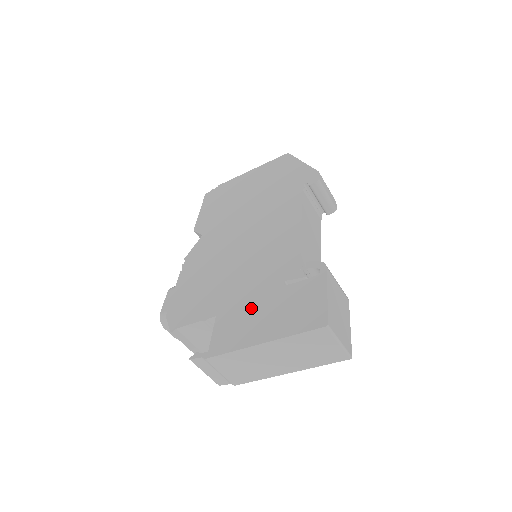
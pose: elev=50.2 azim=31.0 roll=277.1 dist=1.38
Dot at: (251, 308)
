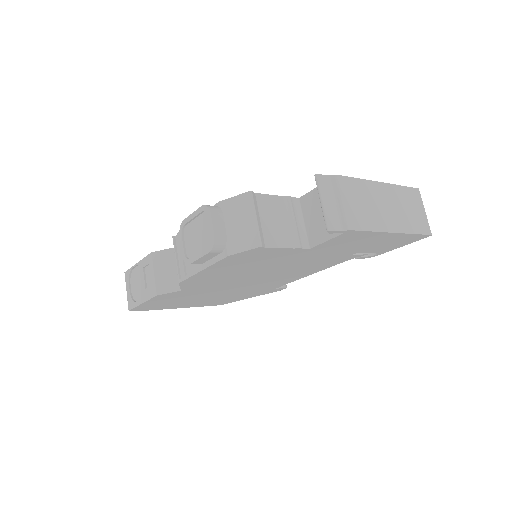
Dot at: occluded
